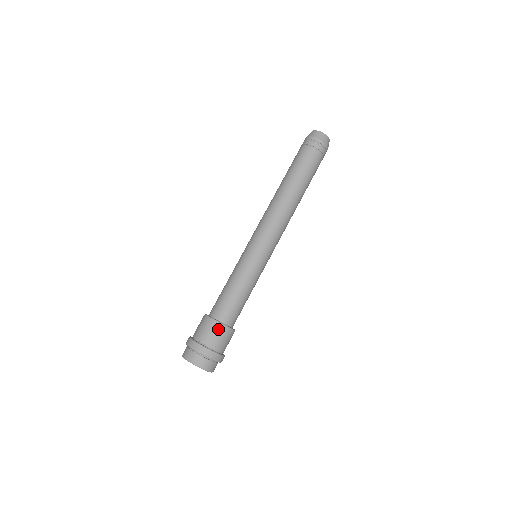
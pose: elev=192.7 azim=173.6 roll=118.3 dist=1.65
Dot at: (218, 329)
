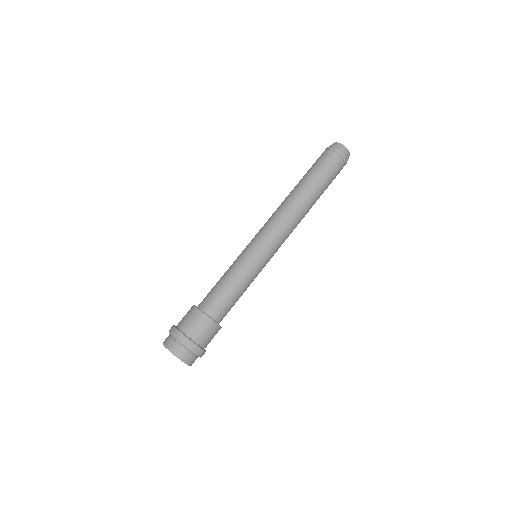
Dot at: (211, 328)
